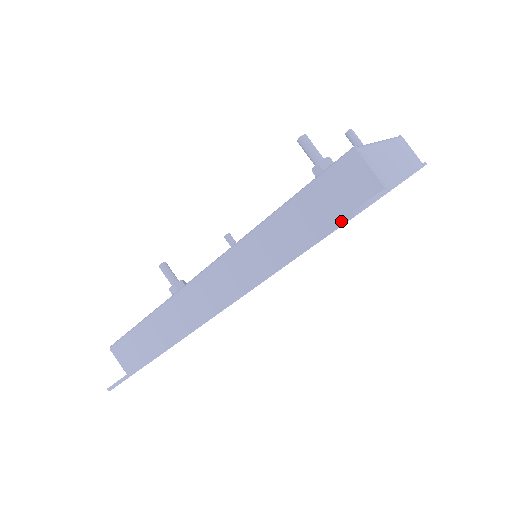
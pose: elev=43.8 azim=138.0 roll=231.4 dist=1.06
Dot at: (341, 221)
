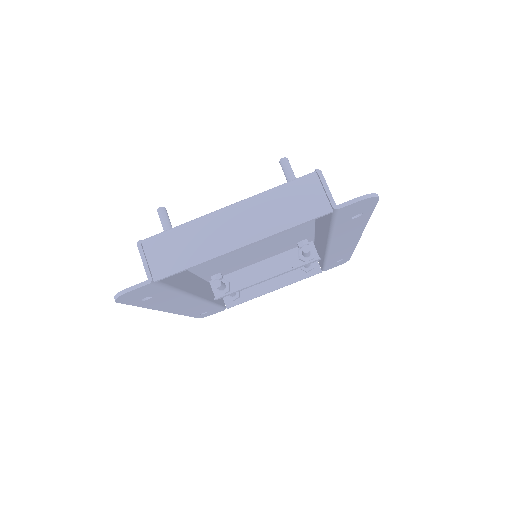
Dot at: occluded
